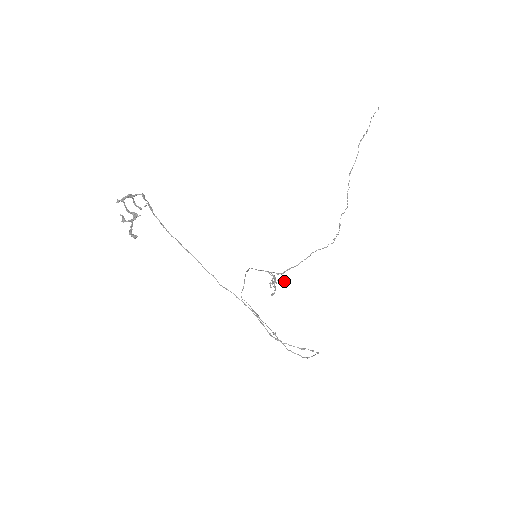
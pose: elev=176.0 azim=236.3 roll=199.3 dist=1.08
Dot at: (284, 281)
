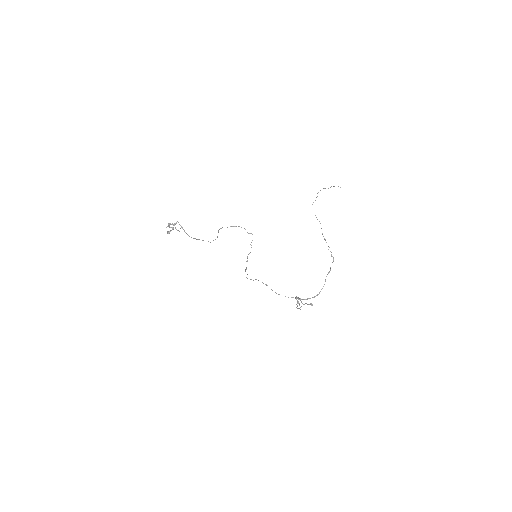
Dot at: (311, 304)
